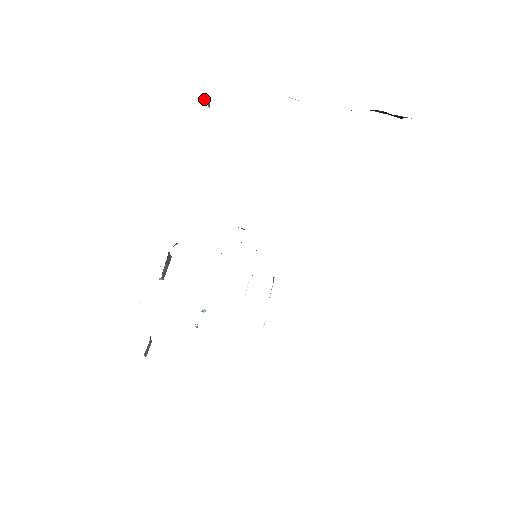
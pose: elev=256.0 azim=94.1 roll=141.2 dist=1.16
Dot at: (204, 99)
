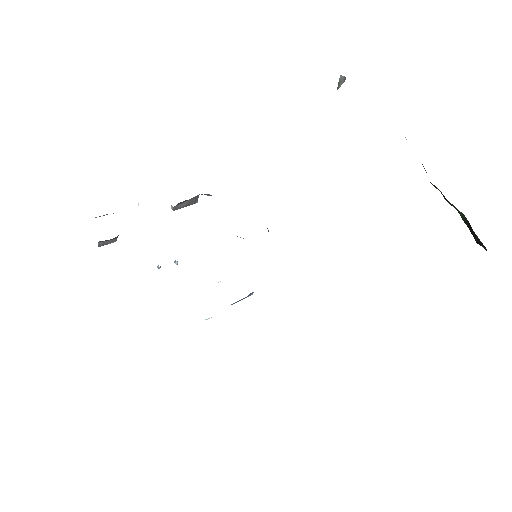
Dot at: (340, 78)
